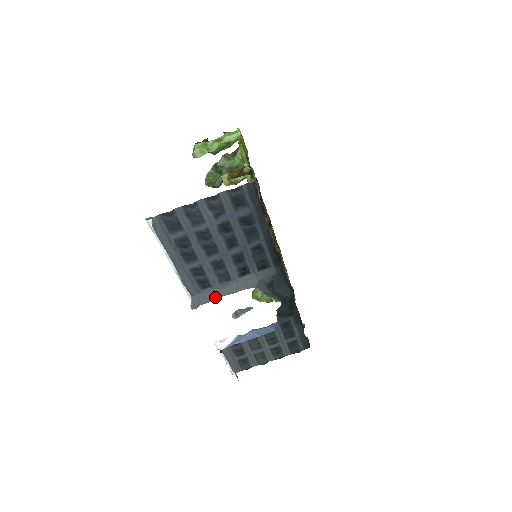
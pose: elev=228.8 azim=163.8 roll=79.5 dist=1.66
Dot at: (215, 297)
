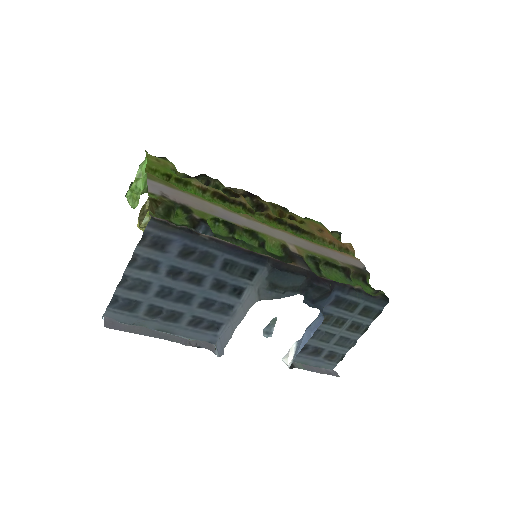
Dot at: (231, 333)
